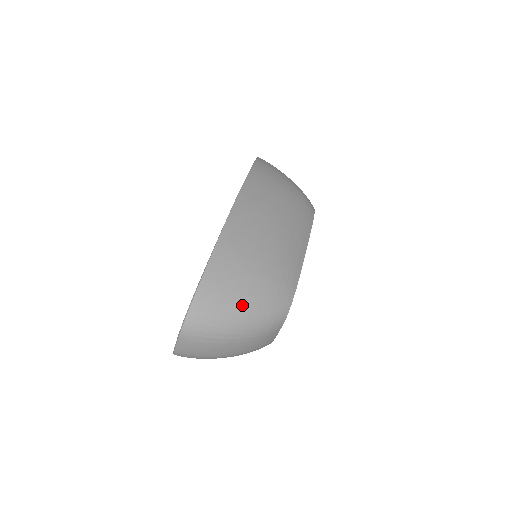
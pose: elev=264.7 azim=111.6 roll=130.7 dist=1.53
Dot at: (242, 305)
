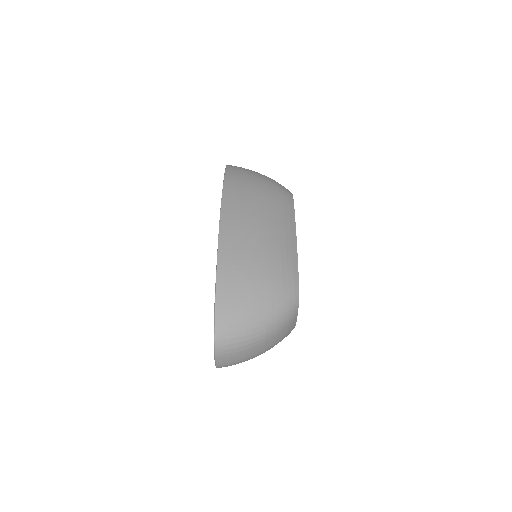
Dot at: (257, 310)
